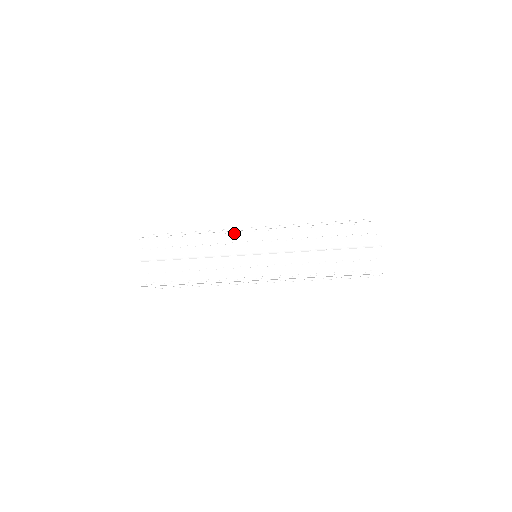
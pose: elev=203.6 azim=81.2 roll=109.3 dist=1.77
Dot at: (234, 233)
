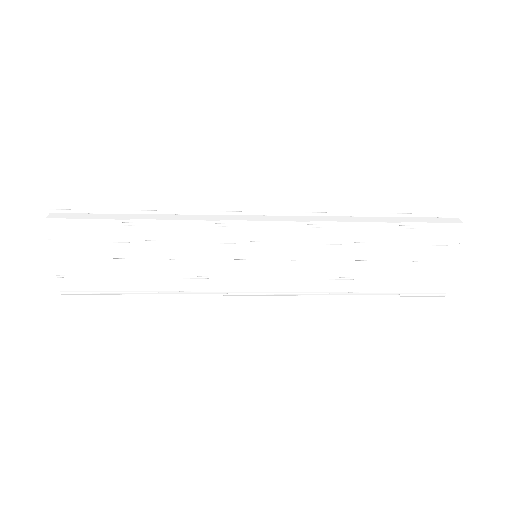
Dot at: (223, 227)
